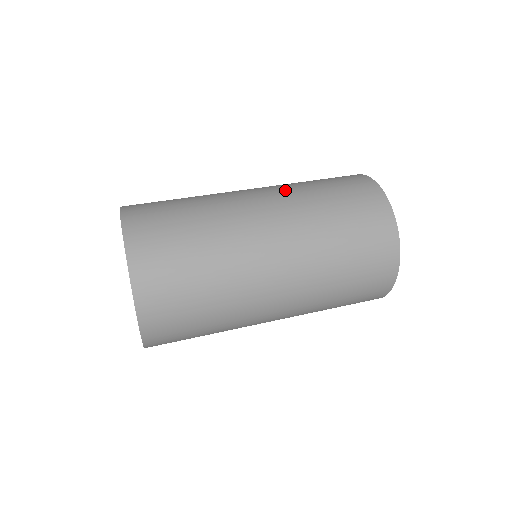
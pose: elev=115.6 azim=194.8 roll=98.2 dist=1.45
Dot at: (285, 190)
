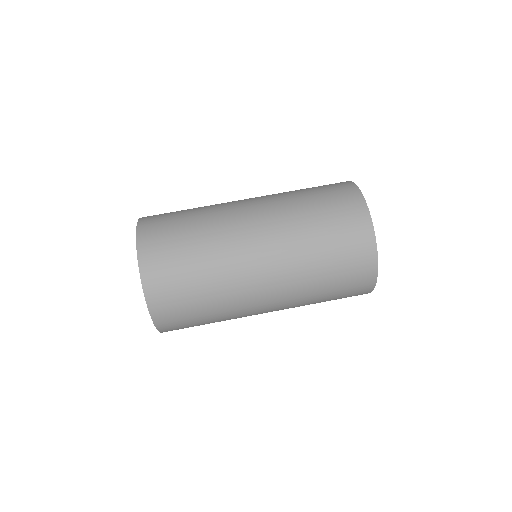
Dot at: (272, 194)
